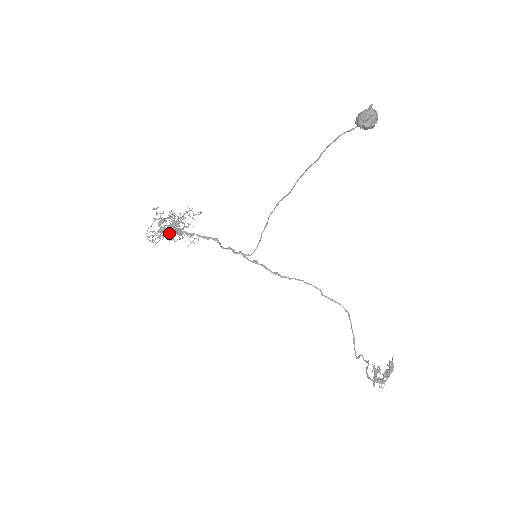
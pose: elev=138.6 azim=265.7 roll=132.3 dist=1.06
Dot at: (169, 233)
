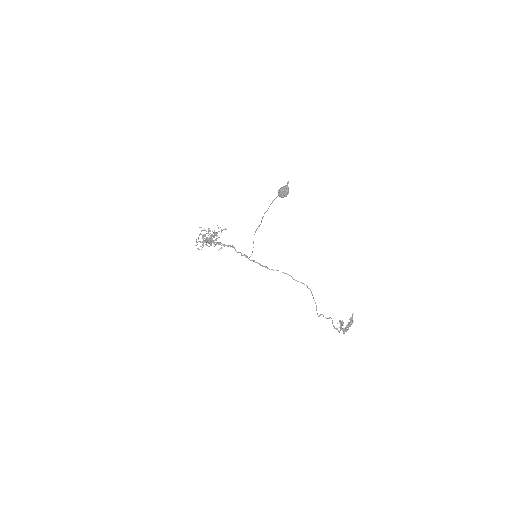
Dot at: (208, 242)
